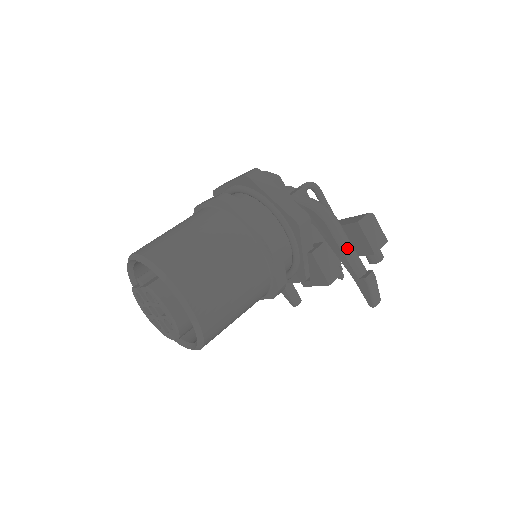
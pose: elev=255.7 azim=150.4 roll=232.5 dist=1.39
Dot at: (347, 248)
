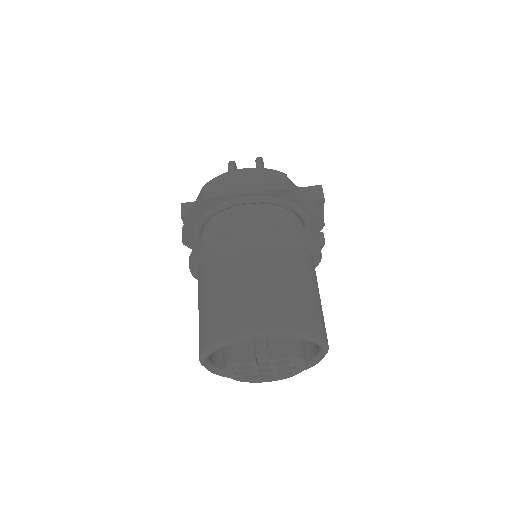
Dot at: occluded
